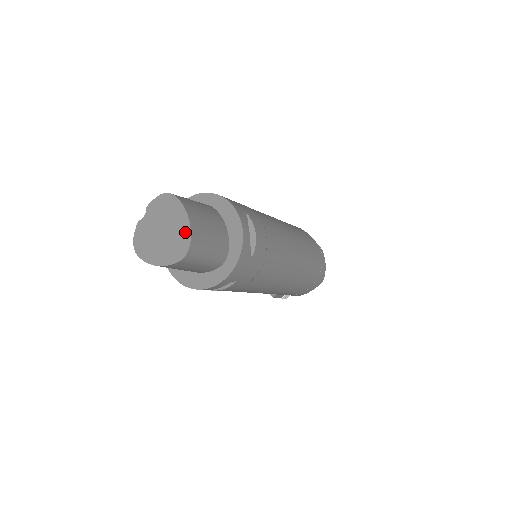
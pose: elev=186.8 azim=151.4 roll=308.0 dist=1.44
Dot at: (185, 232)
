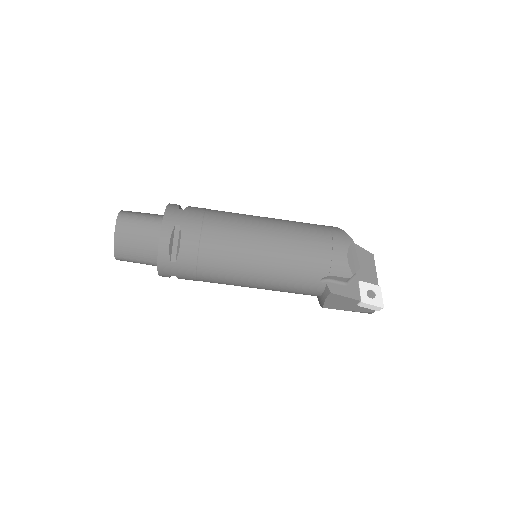
Dot at: occluded
